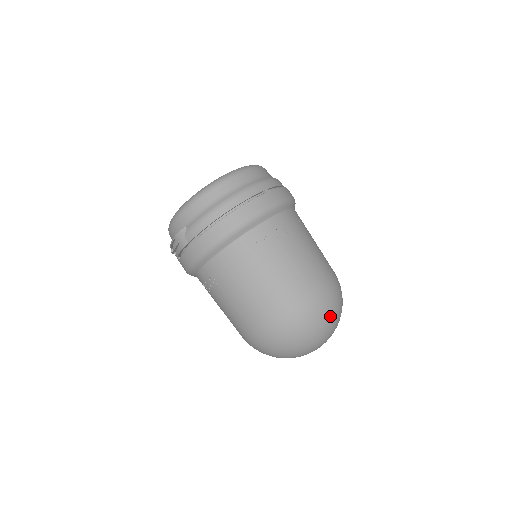
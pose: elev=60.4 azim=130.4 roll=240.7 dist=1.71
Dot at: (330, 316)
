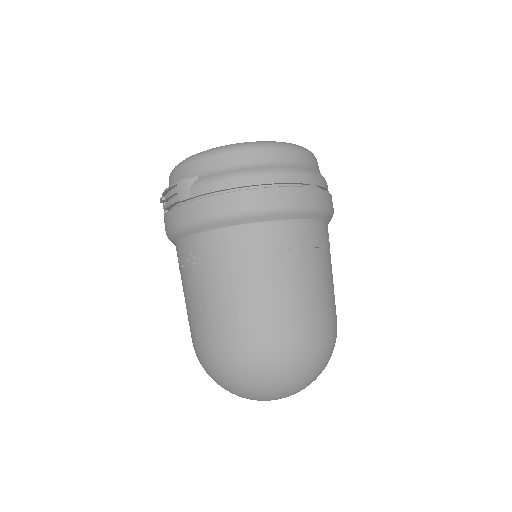
Dot at: (312, 370)
